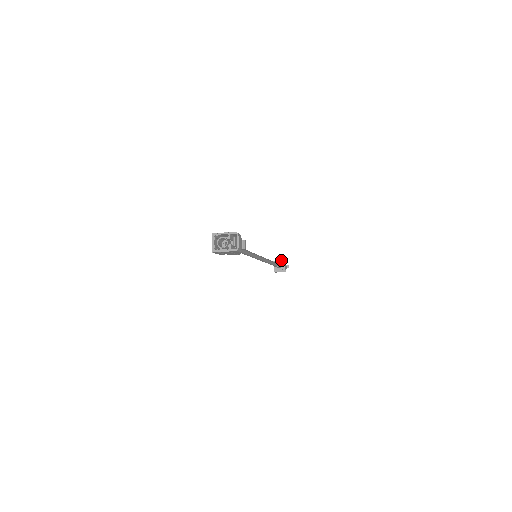
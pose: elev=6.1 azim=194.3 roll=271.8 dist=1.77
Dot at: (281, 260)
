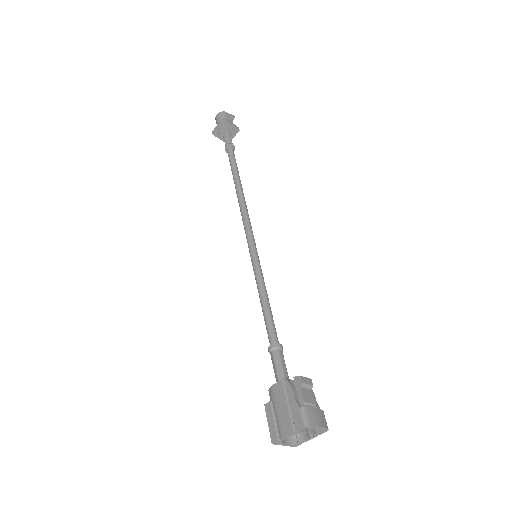
Dot at: (220, 125)
